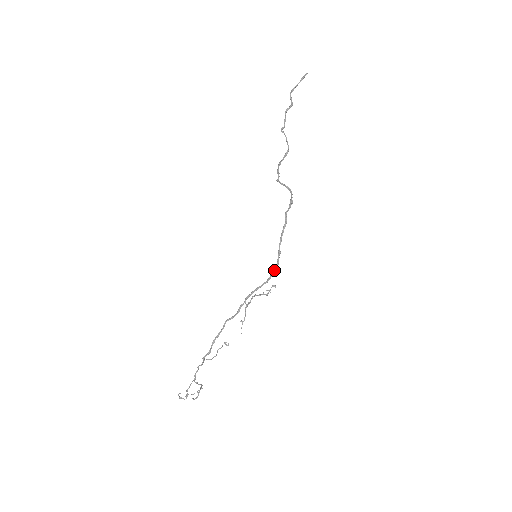
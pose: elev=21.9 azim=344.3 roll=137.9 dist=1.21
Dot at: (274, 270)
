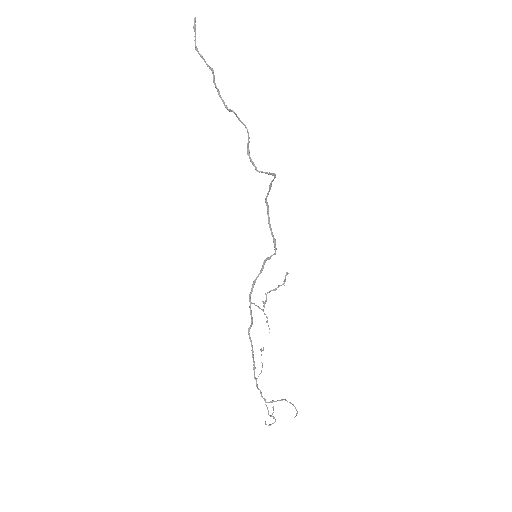
Dot at: (269, 258)
